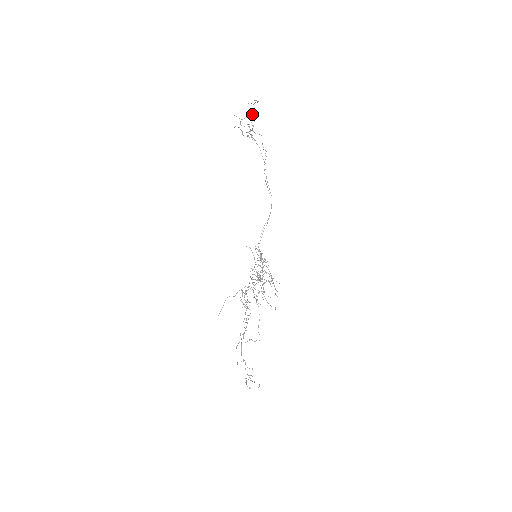
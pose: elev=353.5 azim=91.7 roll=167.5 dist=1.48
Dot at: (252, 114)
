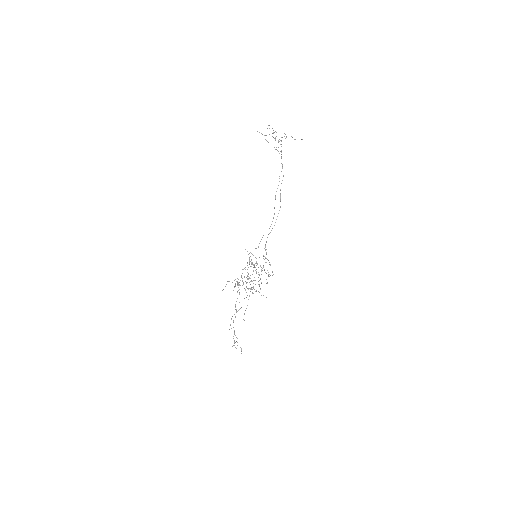
Dot at: (274, 132)
